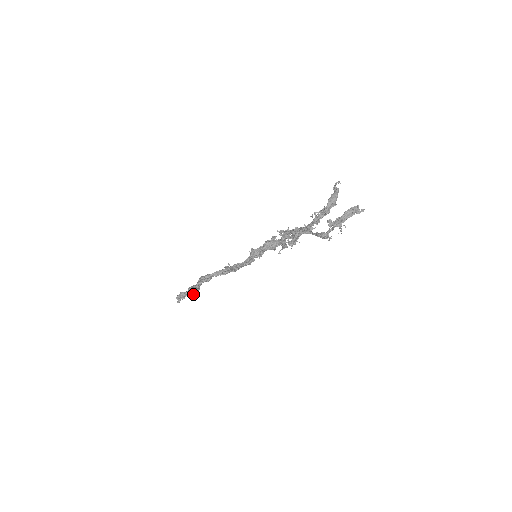
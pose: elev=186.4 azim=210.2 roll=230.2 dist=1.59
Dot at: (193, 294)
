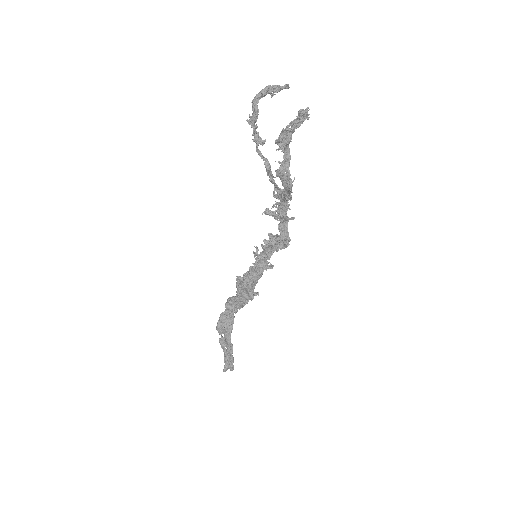
Dot at: (230, 351)
